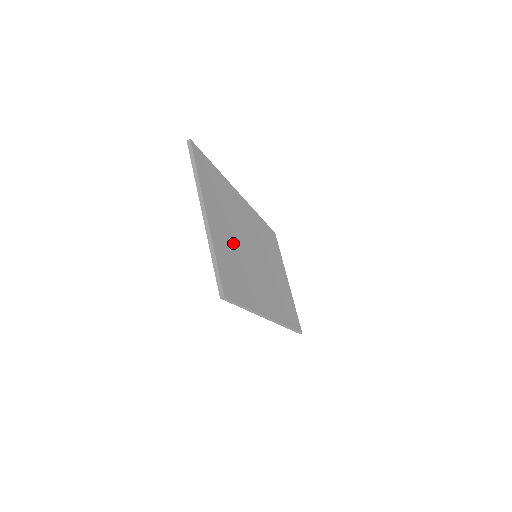
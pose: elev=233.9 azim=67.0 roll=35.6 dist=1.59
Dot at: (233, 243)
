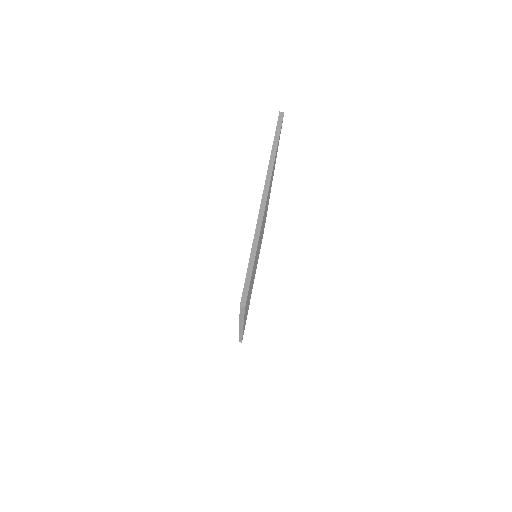
Dot at: (259, 241)
